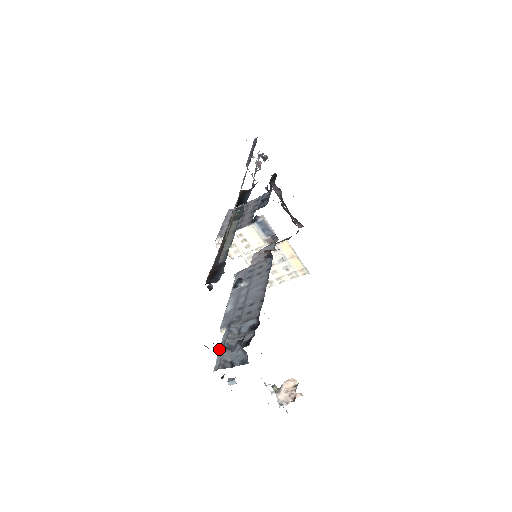
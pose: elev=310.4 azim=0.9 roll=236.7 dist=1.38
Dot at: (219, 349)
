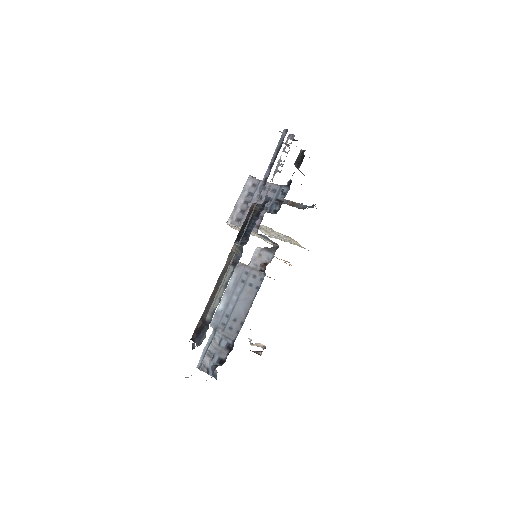
Dot at: (204, 350)
